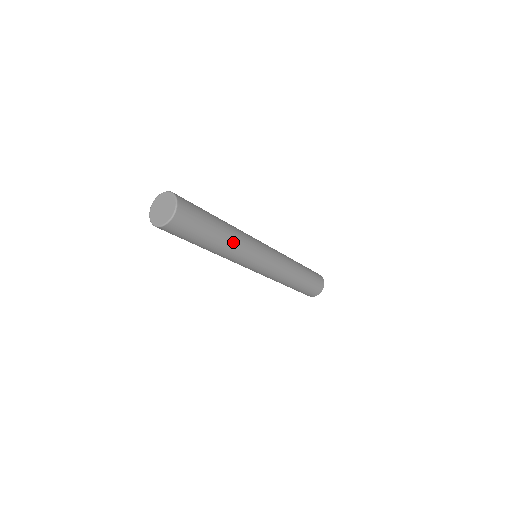
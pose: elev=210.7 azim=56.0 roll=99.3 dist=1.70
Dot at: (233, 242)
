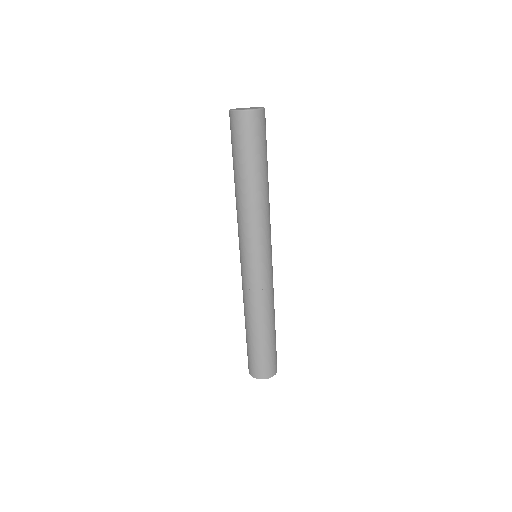
Dot at: (266, 198)
